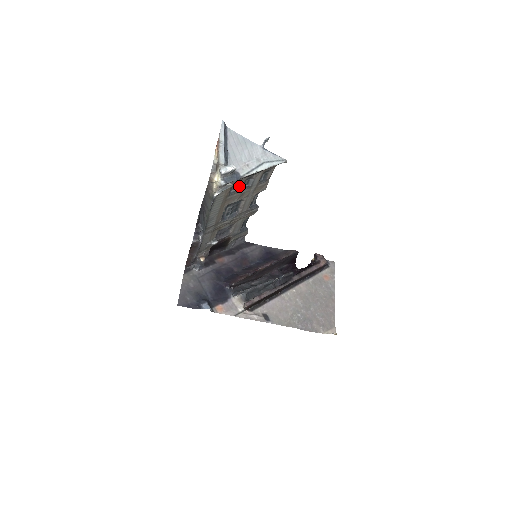
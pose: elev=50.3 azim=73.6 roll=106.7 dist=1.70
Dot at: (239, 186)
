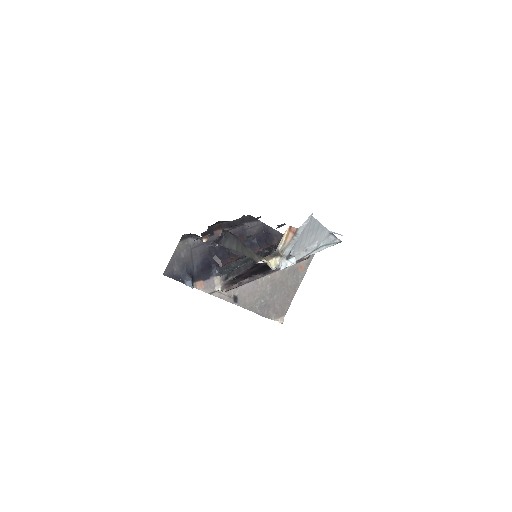
Dot at: occluded
